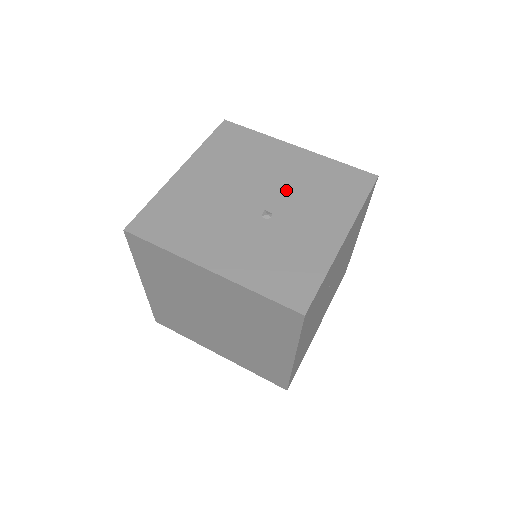
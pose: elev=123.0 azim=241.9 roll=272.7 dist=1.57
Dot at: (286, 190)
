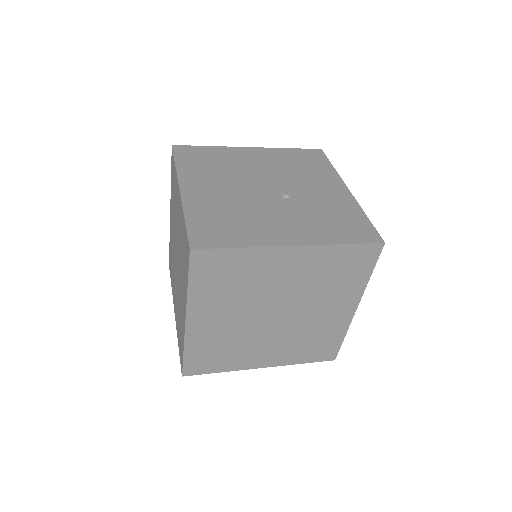
Dot at: (278, 176)
